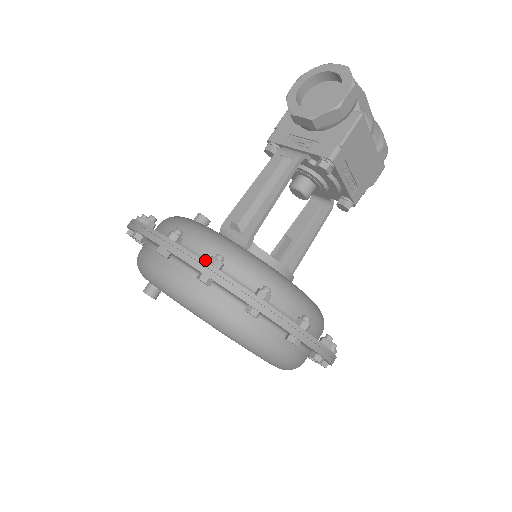
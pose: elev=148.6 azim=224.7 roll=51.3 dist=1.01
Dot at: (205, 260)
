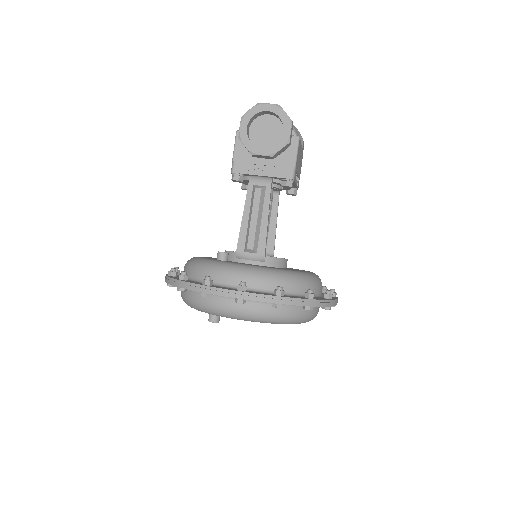
Dot at: (265, 291)
